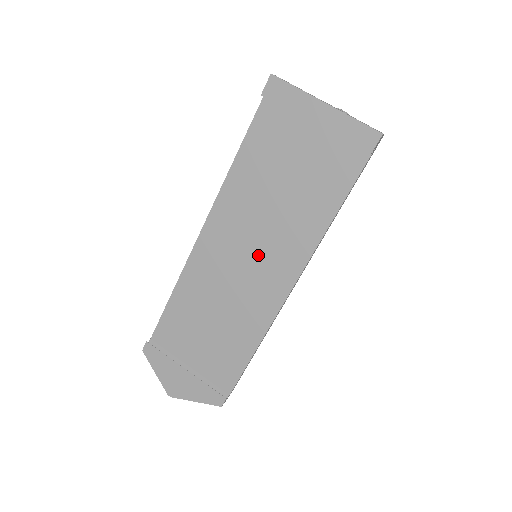
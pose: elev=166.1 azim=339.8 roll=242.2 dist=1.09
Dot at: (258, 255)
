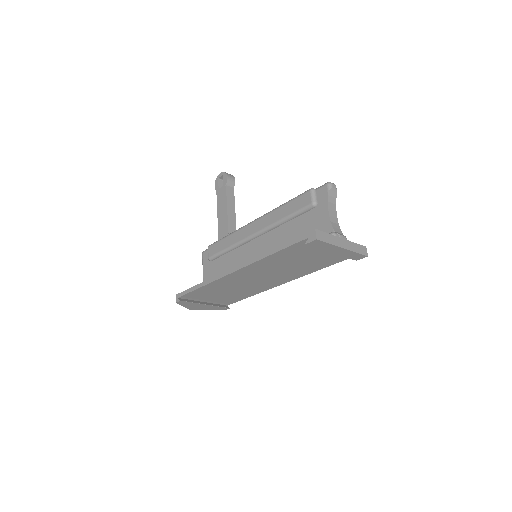
Dot at: (270, 277)
